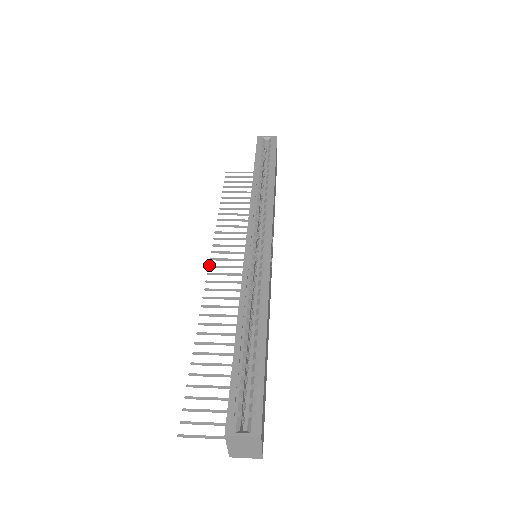
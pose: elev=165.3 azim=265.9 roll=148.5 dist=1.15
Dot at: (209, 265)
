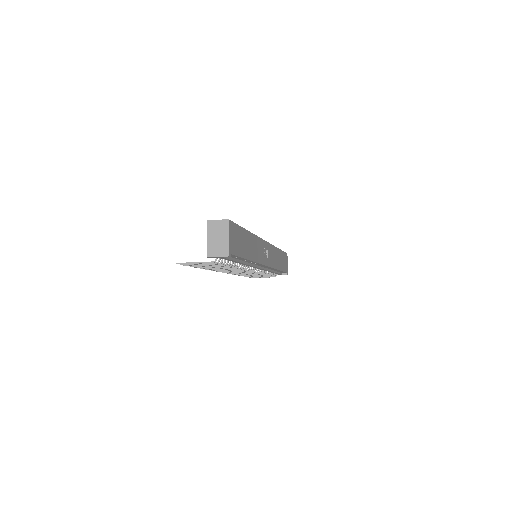
Dot at: occluded
